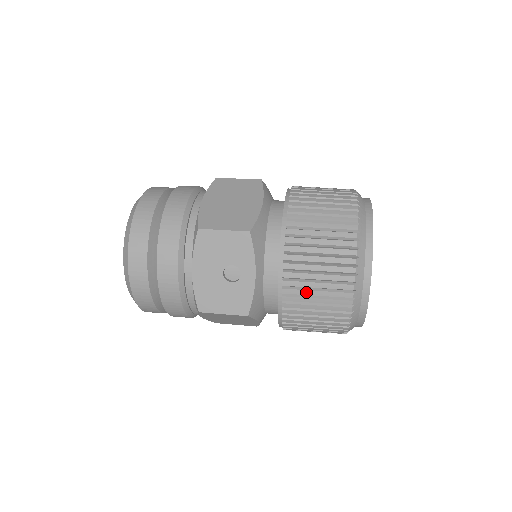
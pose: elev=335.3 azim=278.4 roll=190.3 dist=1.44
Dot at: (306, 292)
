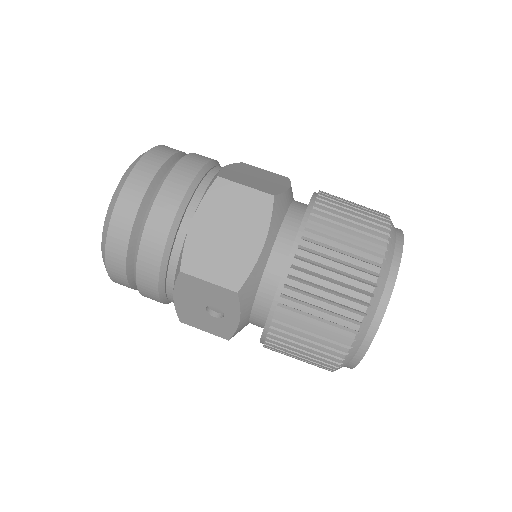
Dot at: (289, 351)
